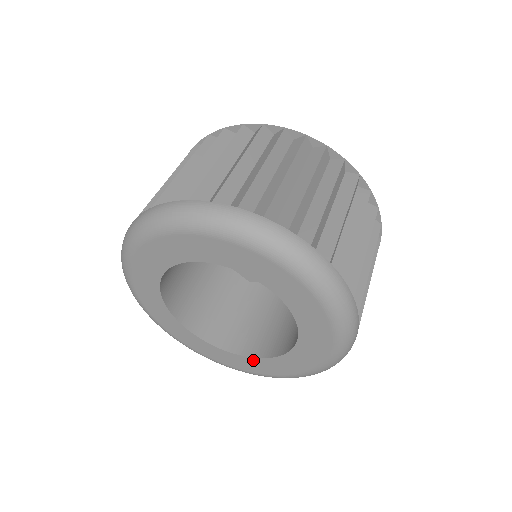
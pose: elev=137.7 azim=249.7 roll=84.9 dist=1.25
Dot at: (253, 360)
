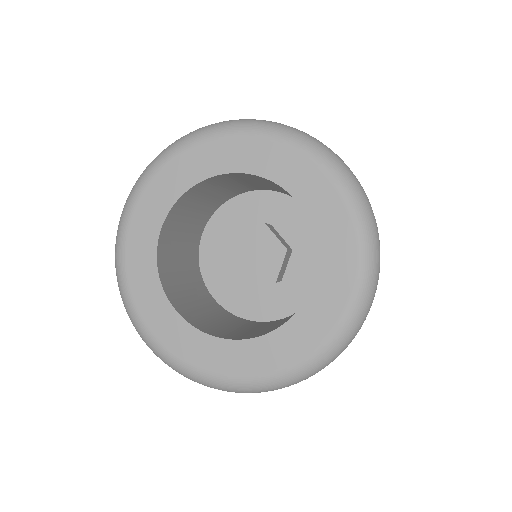
Dot at: (243, 345)
